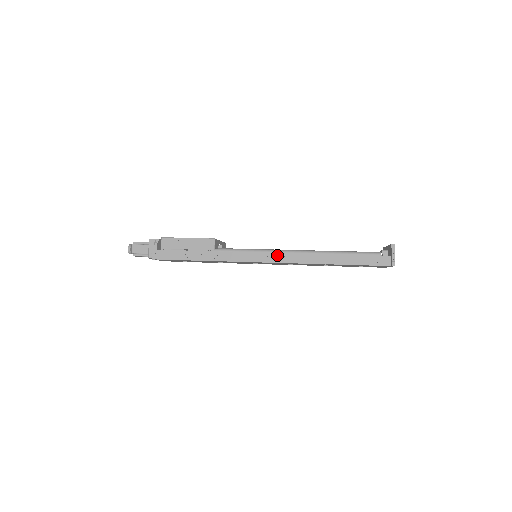
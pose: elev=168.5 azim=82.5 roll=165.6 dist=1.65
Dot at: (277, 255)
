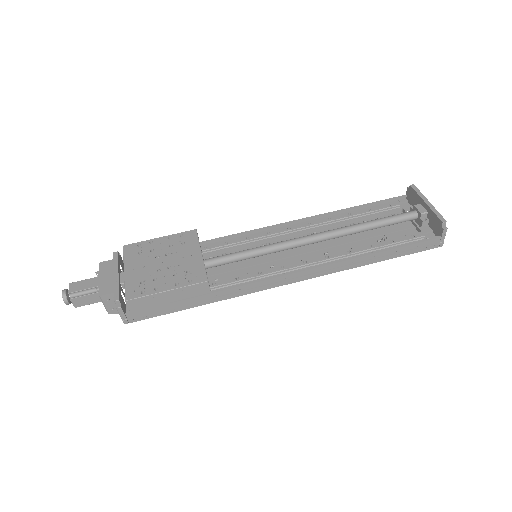
Dot at: (298, 274)
